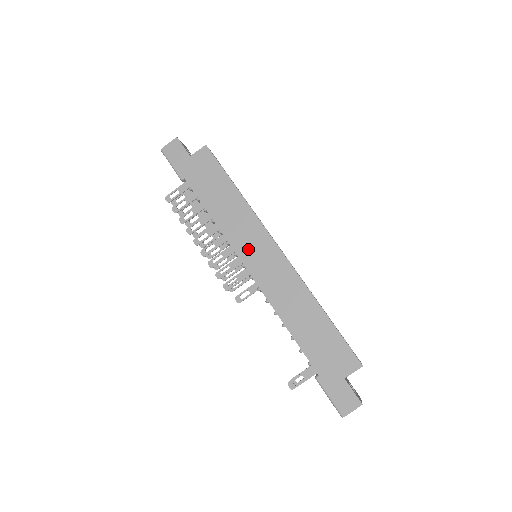
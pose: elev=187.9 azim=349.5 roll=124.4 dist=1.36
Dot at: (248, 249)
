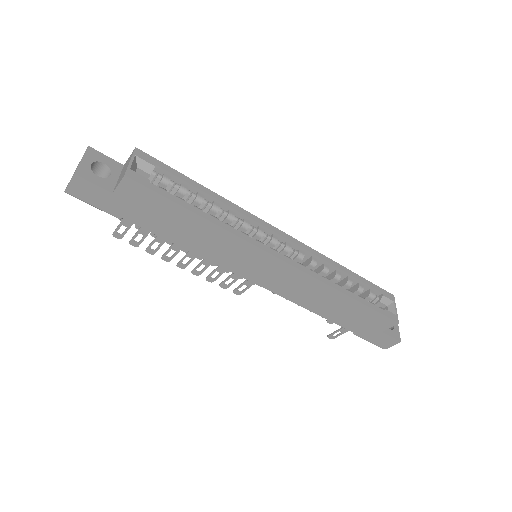
Dot at: (247, 268)
